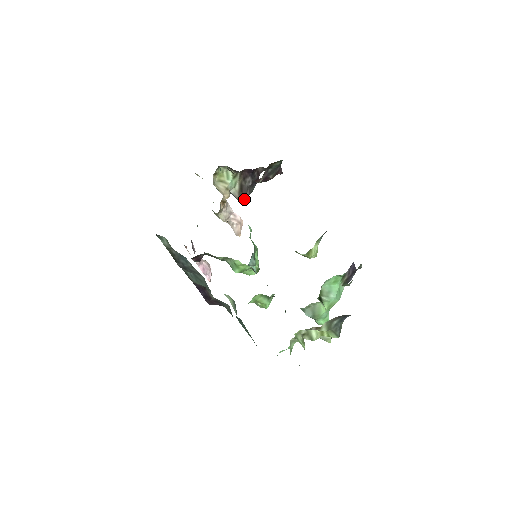
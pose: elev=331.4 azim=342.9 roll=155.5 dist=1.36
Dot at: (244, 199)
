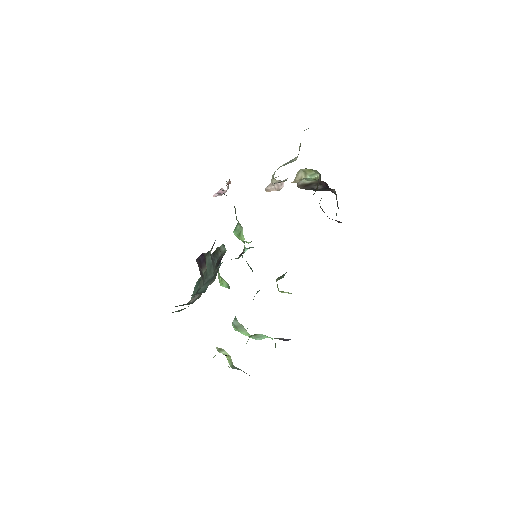
Dot at: (300, 188)
